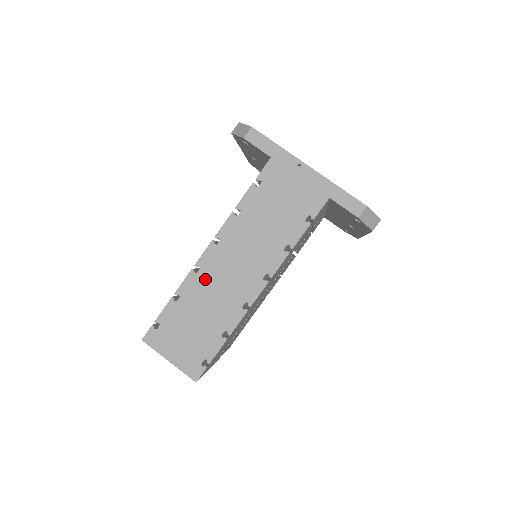
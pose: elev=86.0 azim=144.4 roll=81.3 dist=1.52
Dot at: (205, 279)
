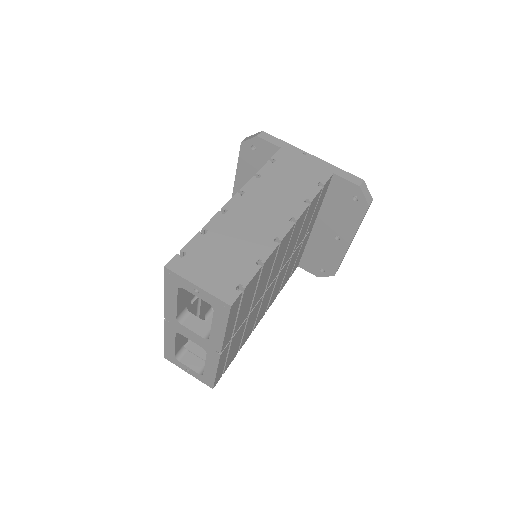
Dot at: (233, 219)
